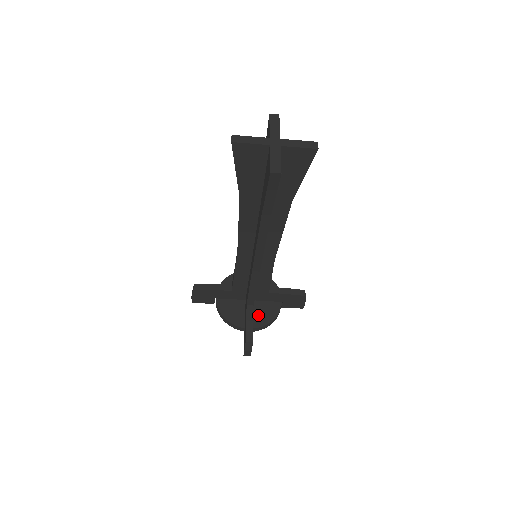
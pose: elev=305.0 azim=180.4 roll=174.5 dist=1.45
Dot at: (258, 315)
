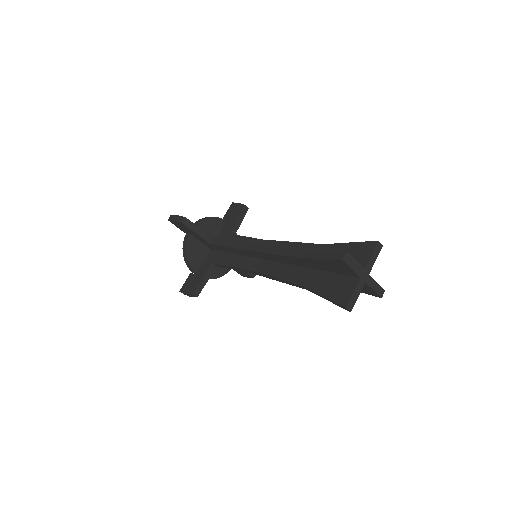
Dot at: occluded
